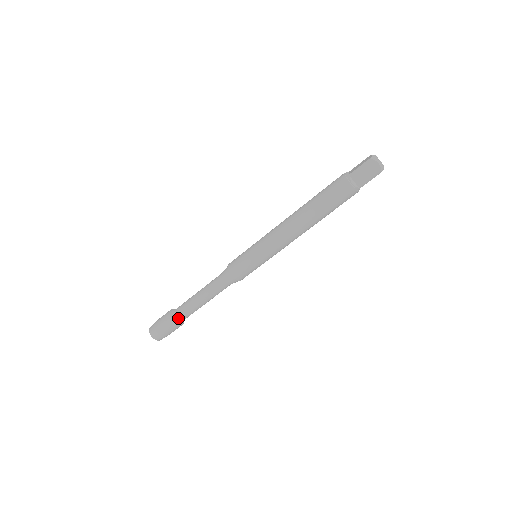
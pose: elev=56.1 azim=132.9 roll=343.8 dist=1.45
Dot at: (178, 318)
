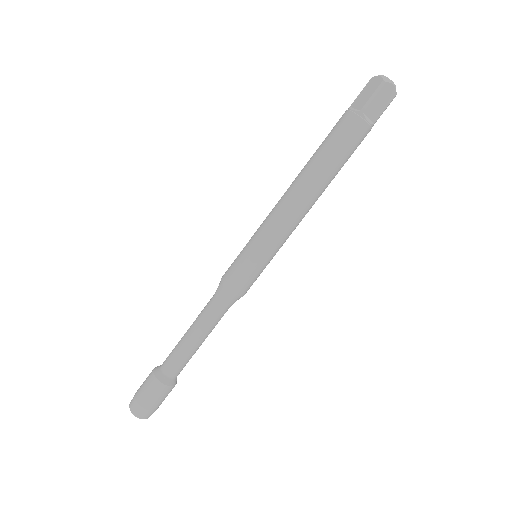
Dot at: (161, 369)
